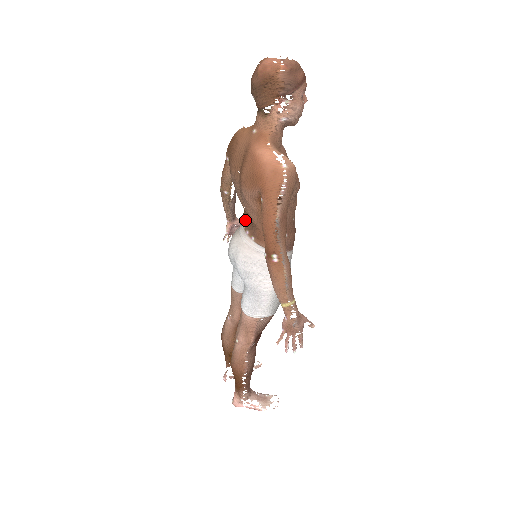
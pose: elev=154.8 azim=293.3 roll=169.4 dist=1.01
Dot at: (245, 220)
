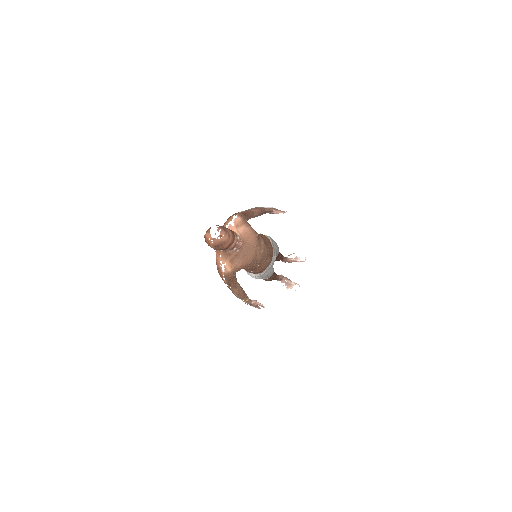
Dot at: occluded
